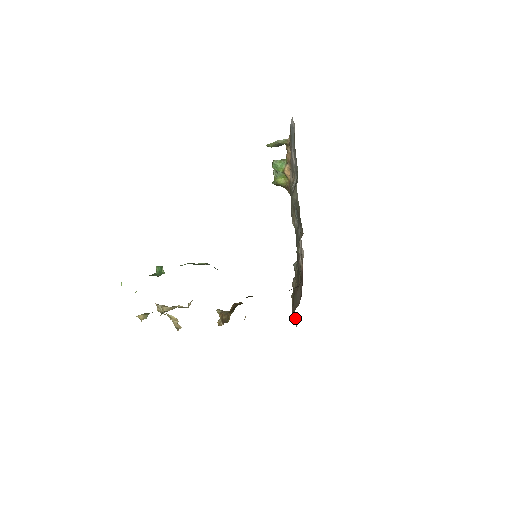
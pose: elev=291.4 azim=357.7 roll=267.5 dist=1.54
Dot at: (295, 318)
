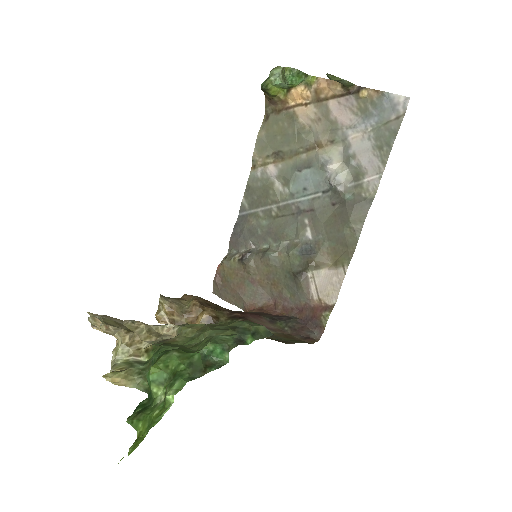
Dot at: (229, 298)
